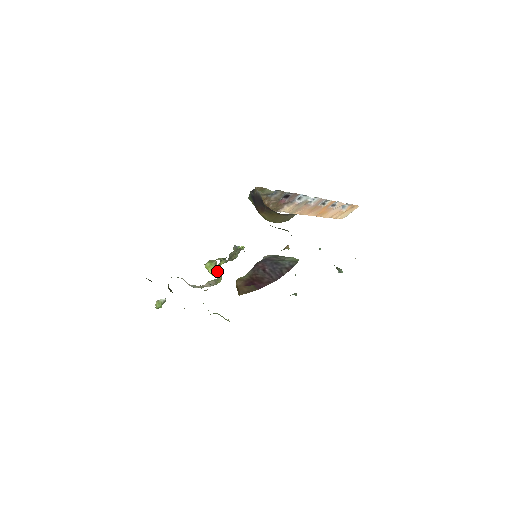
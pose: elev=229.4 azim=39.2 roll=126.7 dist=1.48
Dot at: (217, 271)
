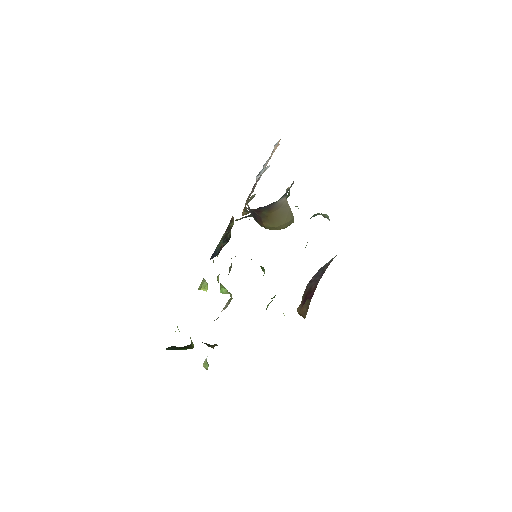
Dot at: (224, 291)
